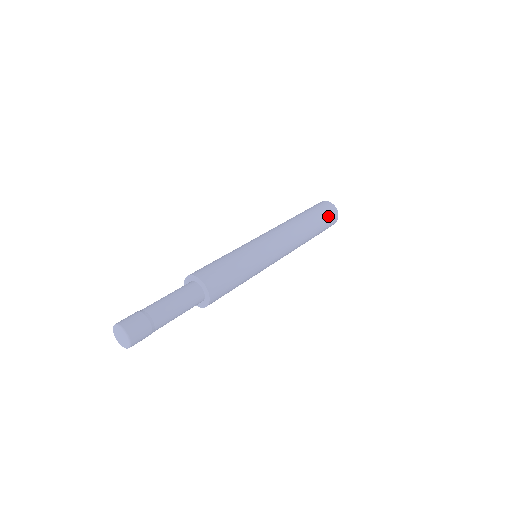
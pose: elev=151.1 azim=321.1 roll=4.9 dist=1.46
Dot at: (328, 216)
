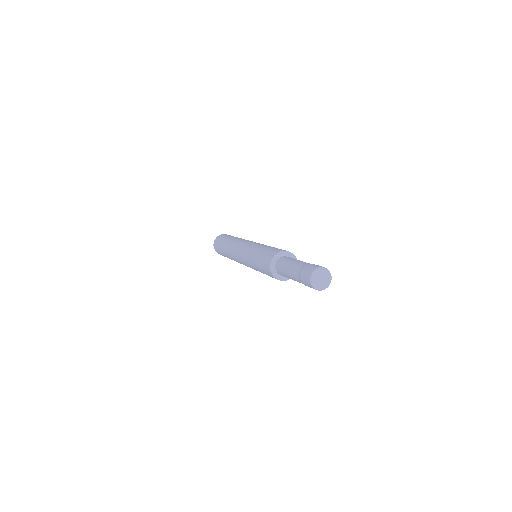
Dot at: occluded
